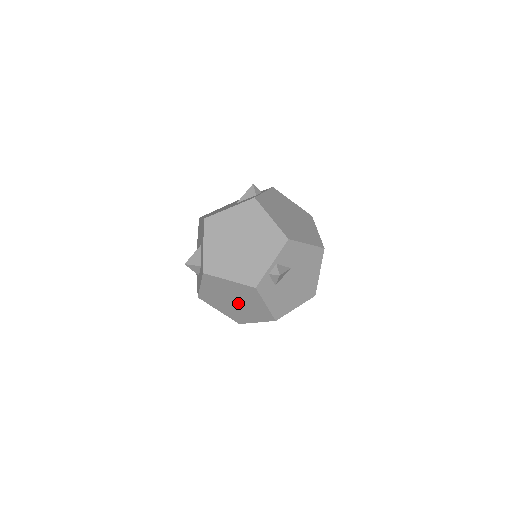
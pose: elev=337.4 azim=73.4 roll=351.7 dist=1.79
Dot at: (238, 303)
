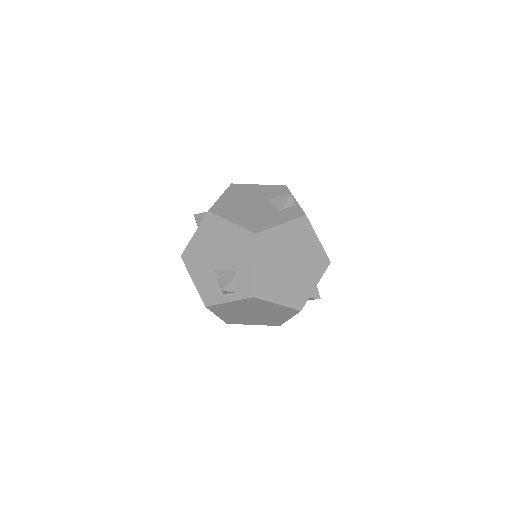
Dot at: occluded
